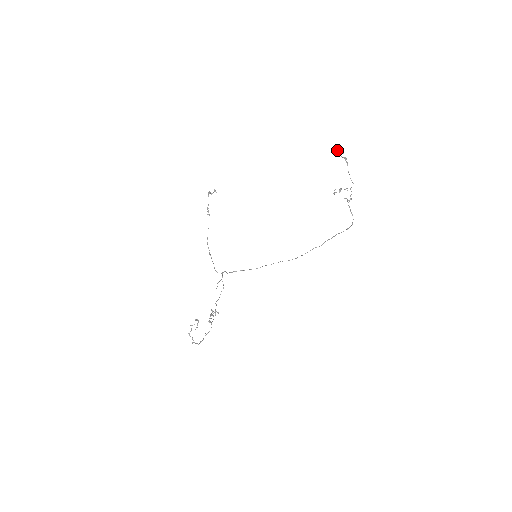
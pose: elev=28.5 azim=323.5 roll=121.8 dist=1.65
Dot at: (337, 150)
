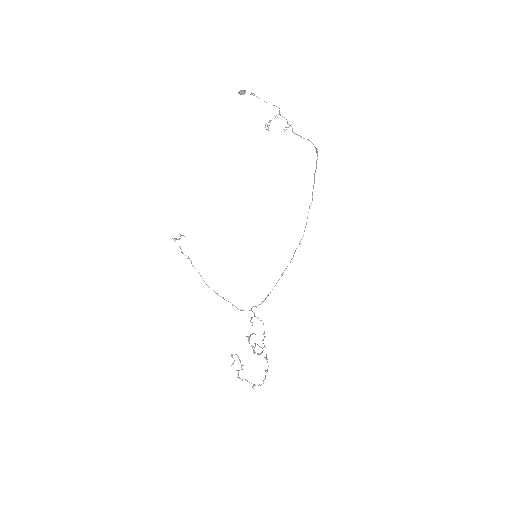
Dot at: occluded
